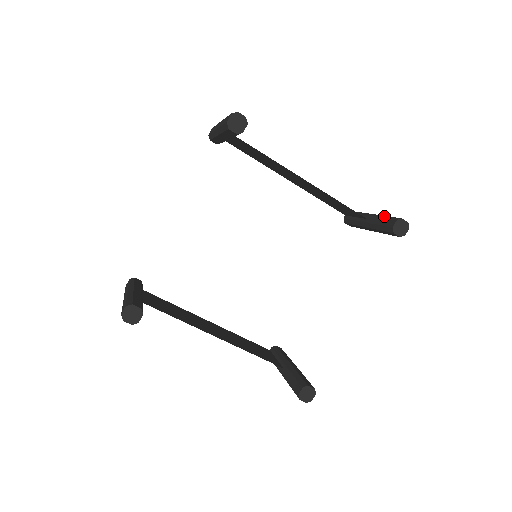
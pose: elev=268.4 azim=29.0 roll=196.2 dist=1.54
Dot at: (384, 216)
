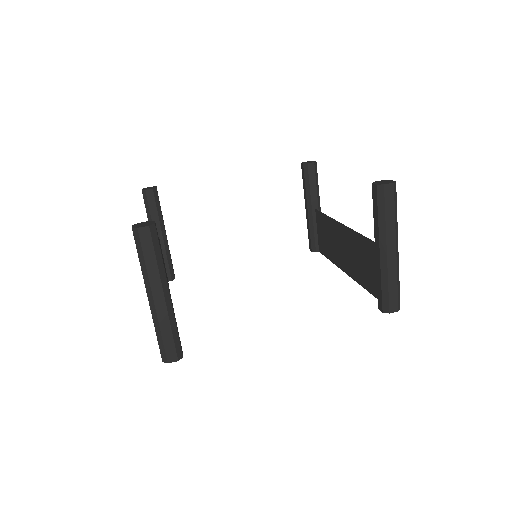
Dot at: occluded
